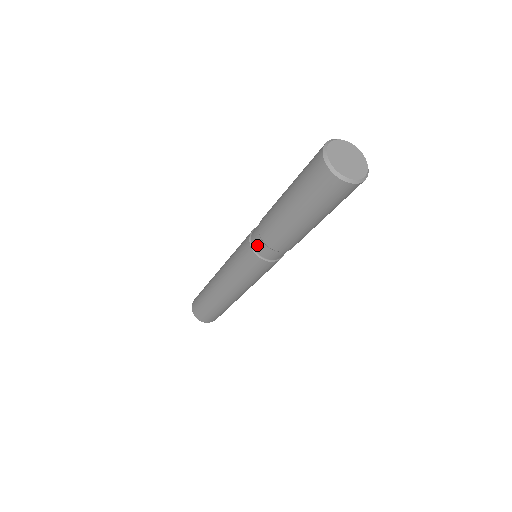
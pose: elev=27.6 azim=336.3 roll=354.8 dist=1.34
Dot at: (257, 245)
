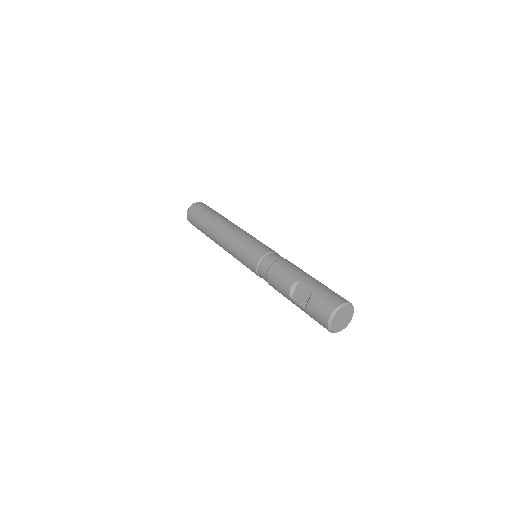
Dot at: occluded
